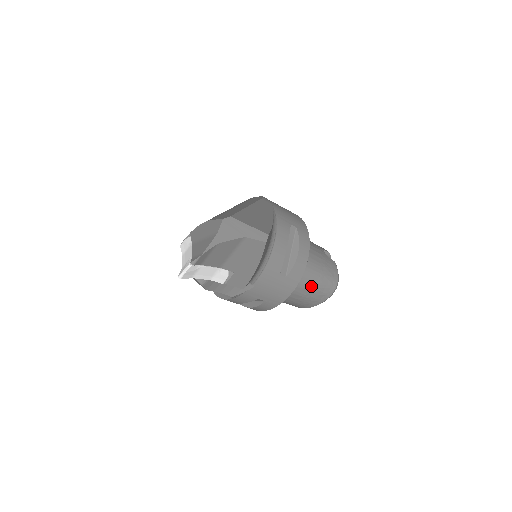
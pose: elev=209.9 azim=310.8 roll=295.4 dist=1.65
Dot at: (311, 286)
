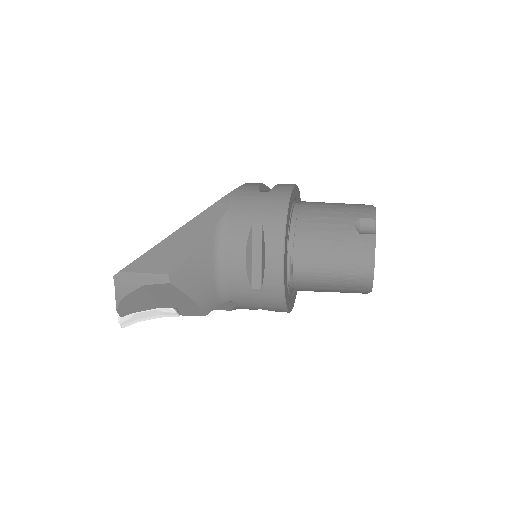
Dot at: (326, 281)
